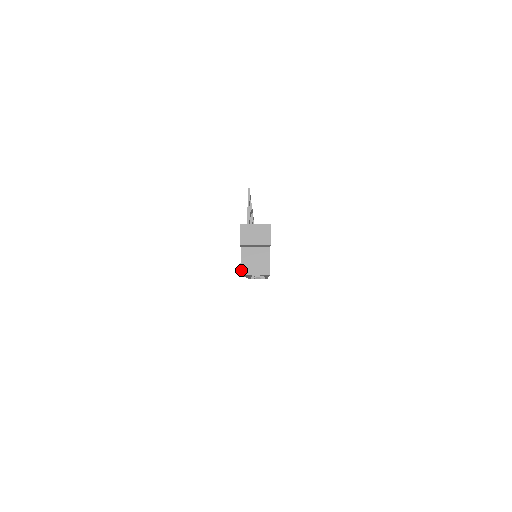
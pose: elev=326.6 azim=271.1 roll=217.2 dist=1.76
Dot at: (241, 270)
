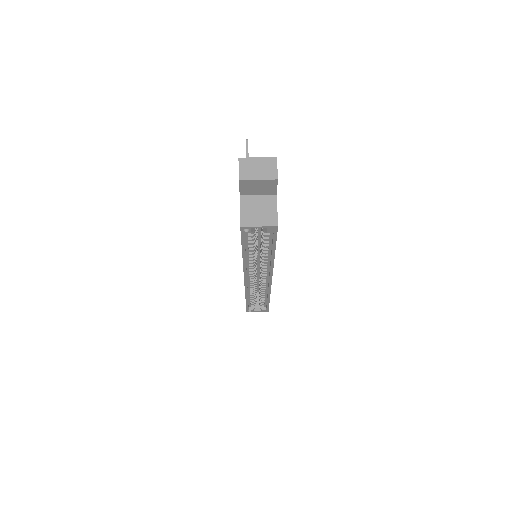
Dot at: (241, 221)
